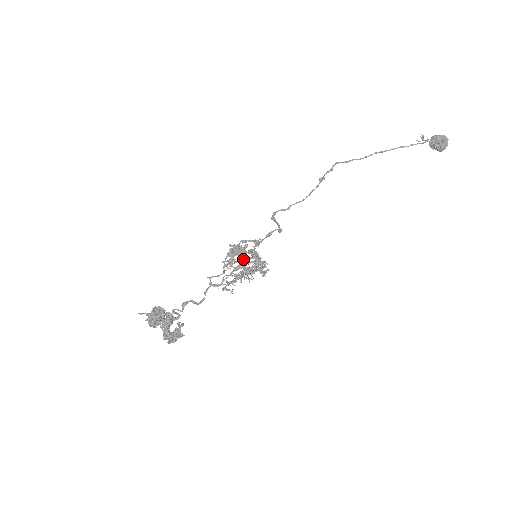
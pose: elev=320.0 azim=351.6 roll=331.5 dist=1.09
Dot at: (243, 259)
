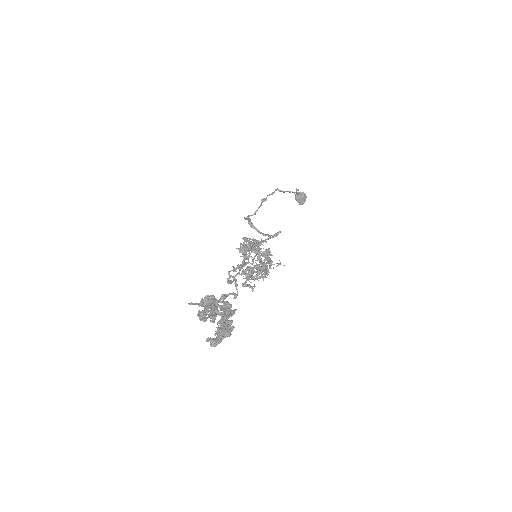
Dot at: occluded
